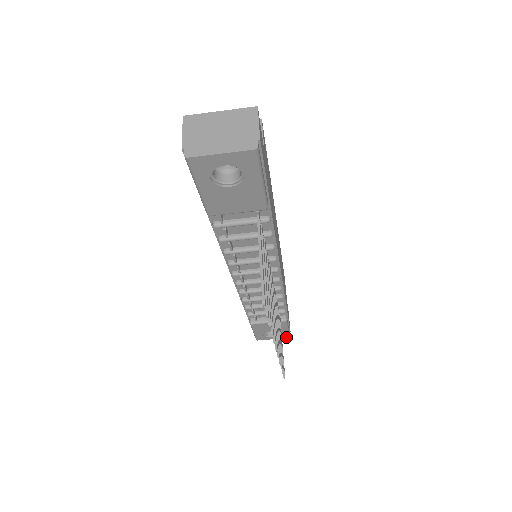
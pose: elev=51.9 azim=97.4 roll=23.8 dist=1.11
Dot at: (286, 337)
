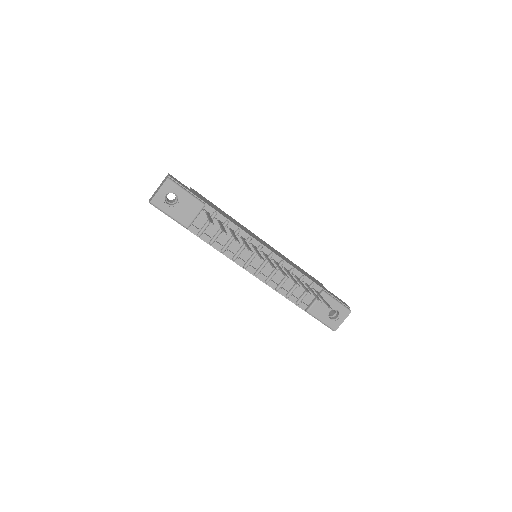
Dot at: (349, 313)
